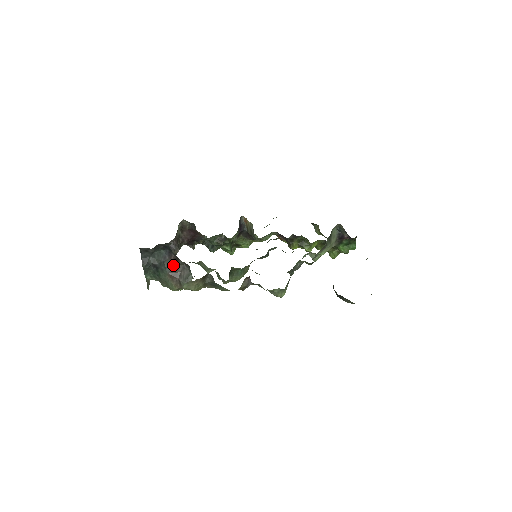
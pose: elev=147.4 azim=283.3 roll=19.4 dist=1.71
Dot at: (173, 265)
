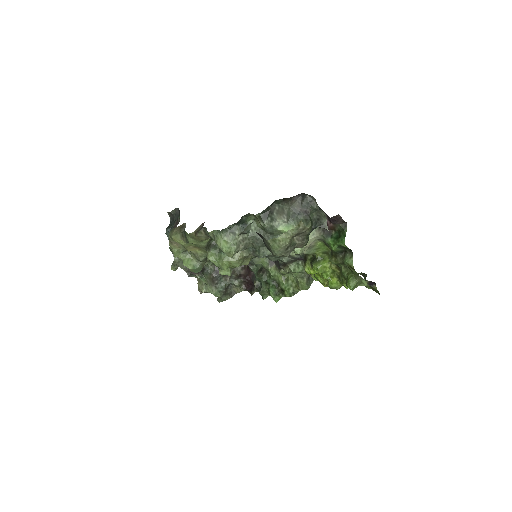
Dot at: (176, 224)
